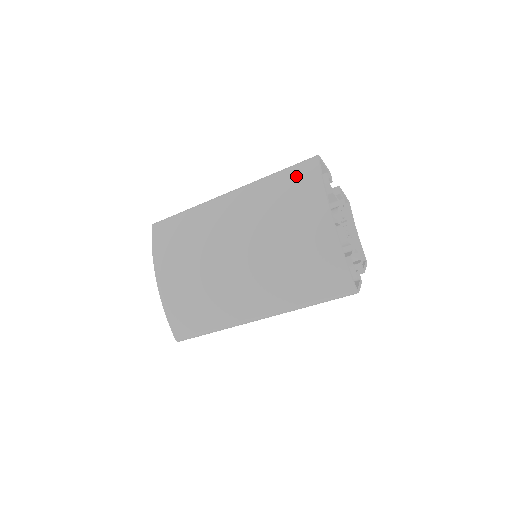
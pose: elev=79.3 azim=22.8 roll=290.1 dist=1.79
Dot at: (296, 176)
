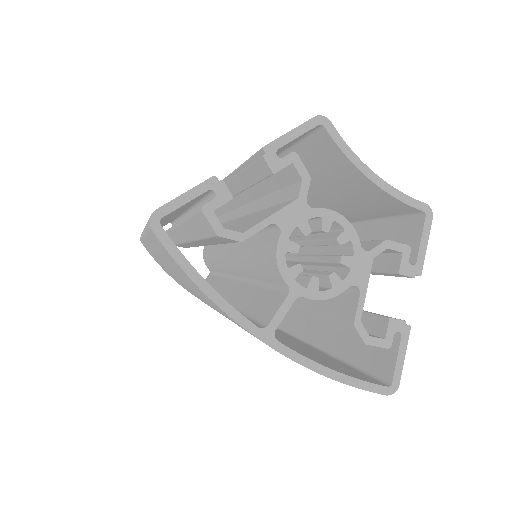
Dot at: occluded
